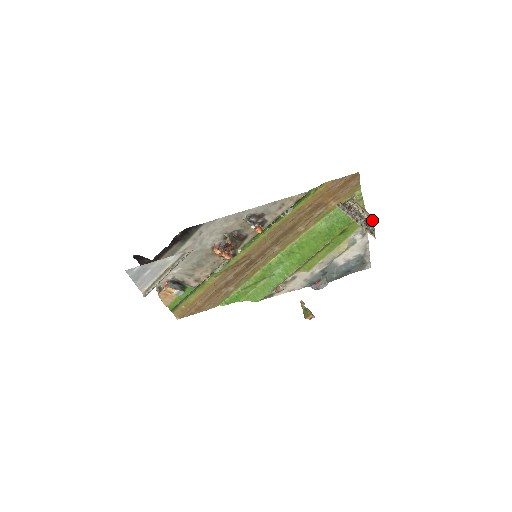
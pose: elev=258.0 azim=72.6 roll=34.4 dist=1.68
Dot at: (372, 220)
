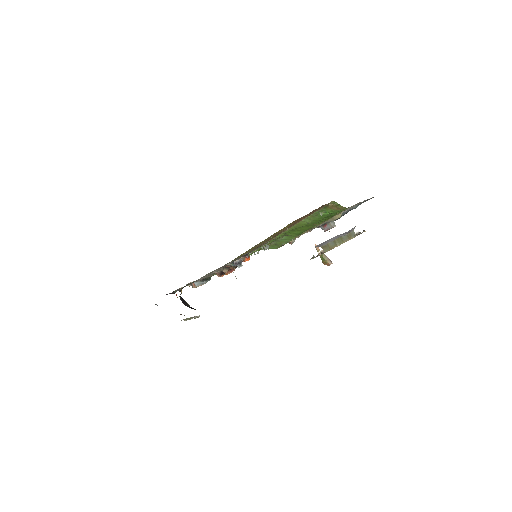
Dot at: (355, 234)
